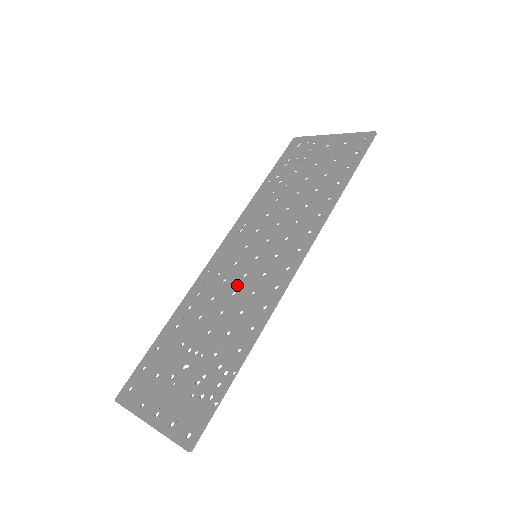
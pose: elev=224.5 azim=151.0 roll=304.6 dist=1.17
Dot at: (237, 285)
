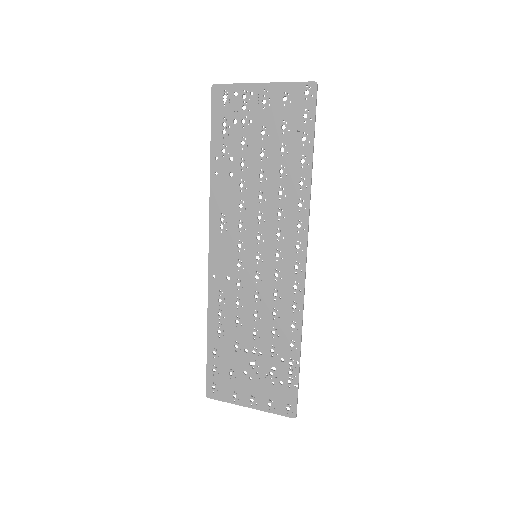
Dot at: (255, 289)
